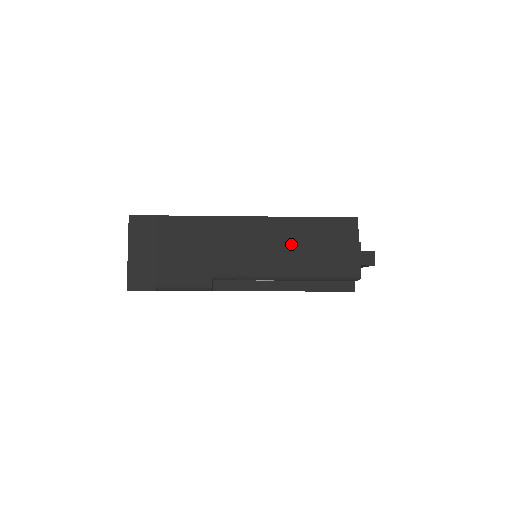
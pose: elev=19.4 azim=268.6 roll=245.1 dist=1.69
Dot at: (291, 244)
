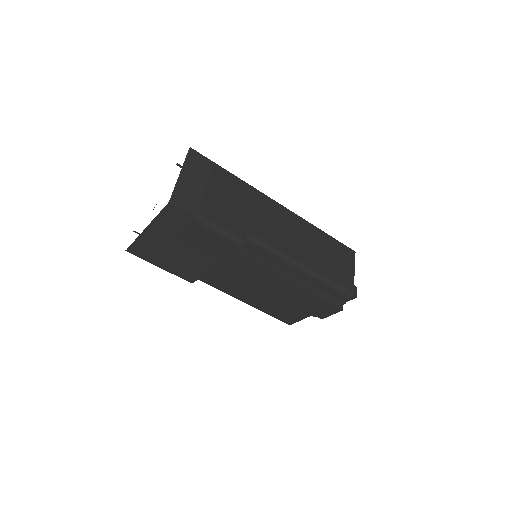
Dot at: (310, 244)
